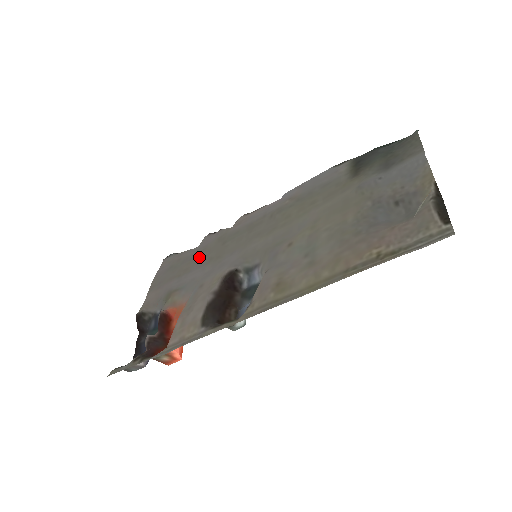
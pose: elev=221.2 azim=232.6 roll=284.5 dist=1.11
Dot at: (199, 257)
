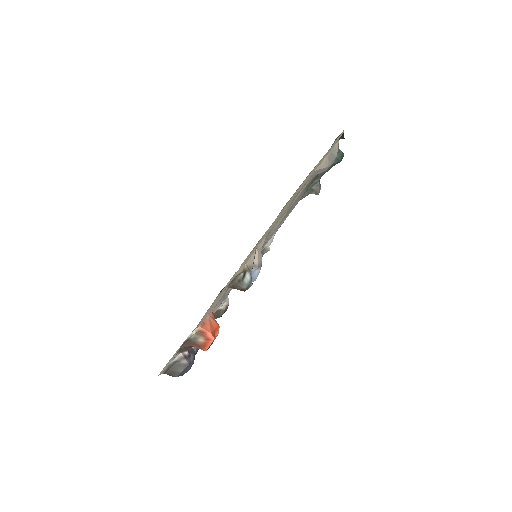
Dot at: (223, 297)
